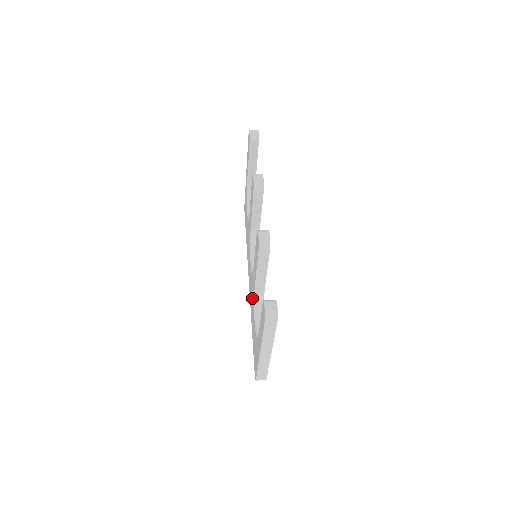
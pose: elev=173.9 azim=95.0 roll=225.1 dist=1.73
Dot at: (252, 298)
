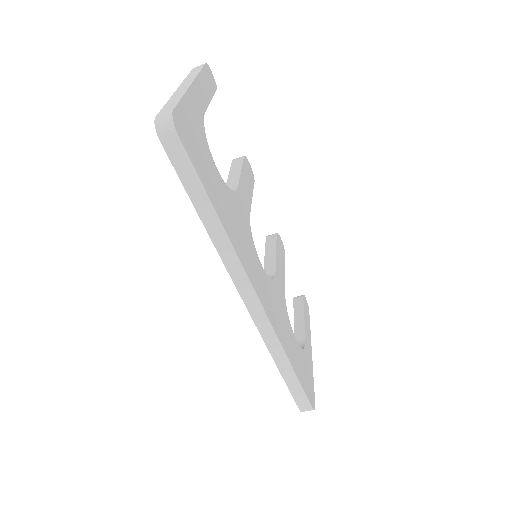
Dot at: occluded
